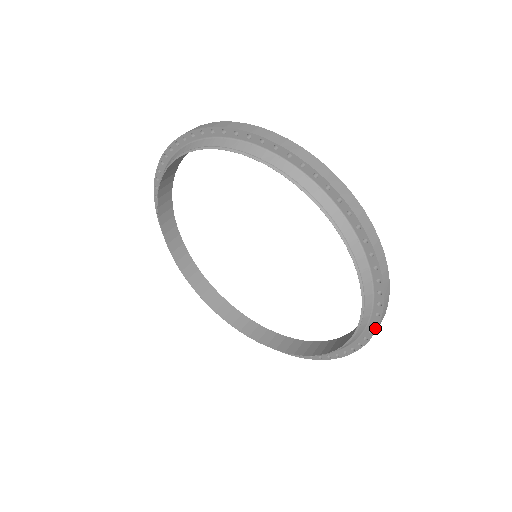
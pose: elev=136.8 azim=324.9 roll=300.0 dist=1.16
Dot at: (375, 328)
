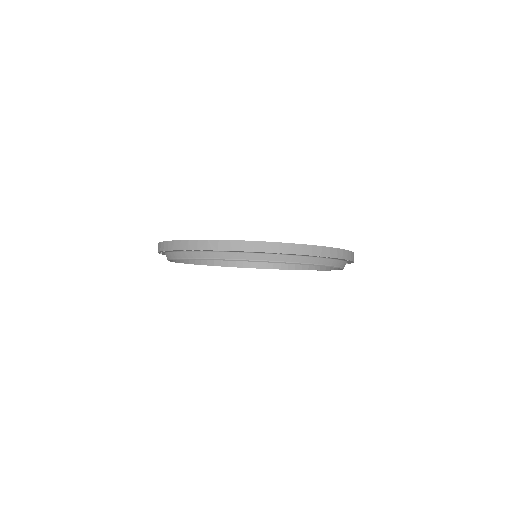
Dot at: occluded
